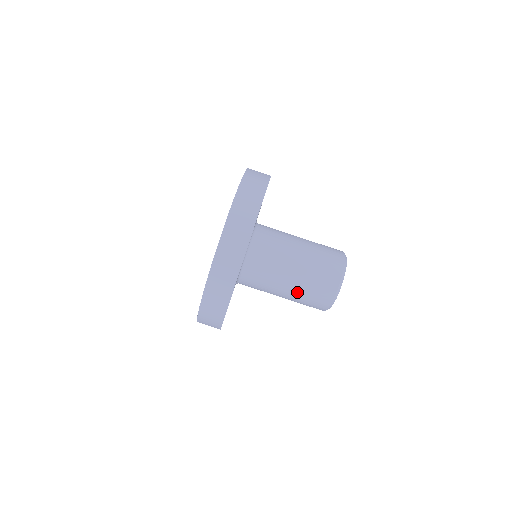
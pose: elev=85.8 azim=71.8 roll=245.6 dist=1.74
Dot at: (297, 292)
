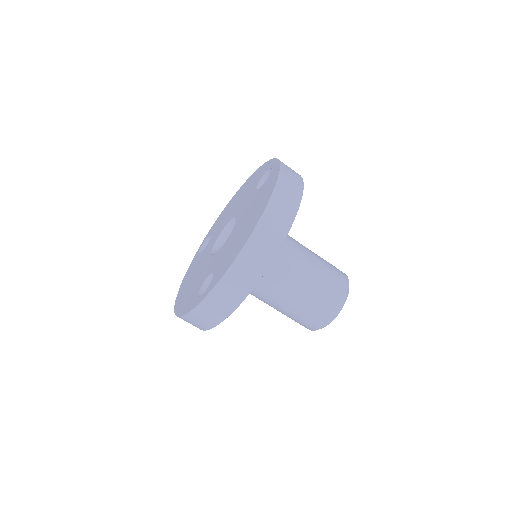
Dot at: (304, 297)
